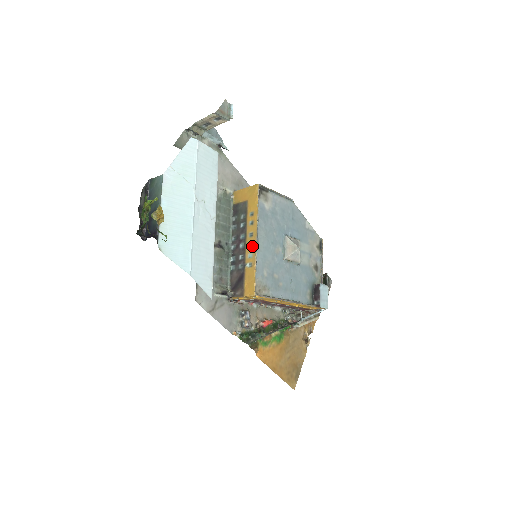
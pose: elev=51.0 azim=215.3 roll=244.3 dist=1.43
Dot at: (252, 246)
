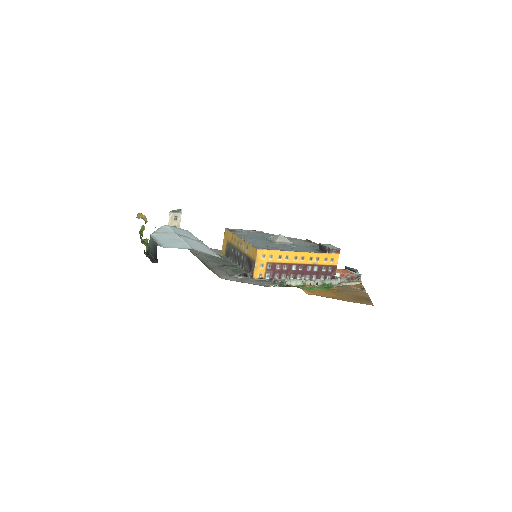
Dot at: (241, 244)
